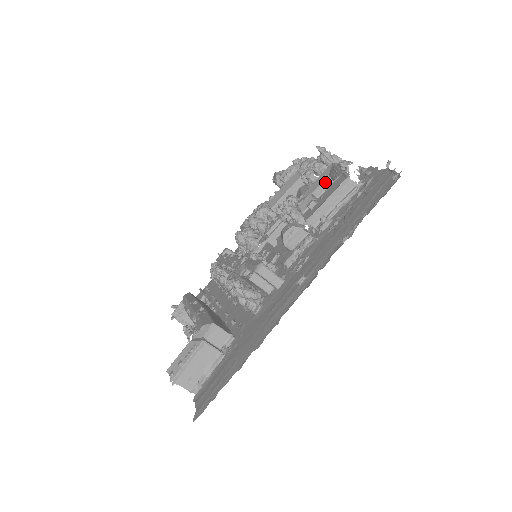
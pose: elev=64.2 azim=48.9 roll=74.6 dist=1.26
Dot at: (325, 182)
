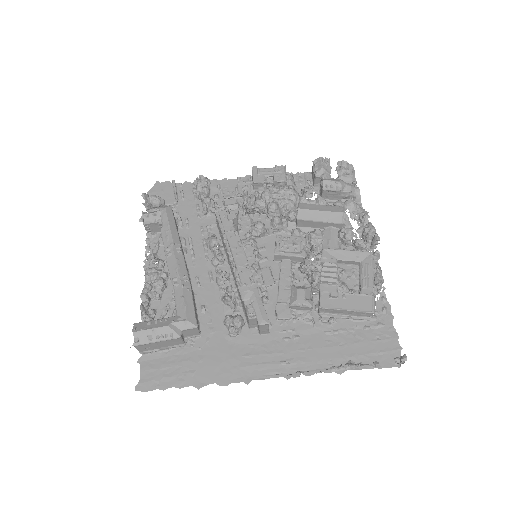
Dot at: (353, 262)
